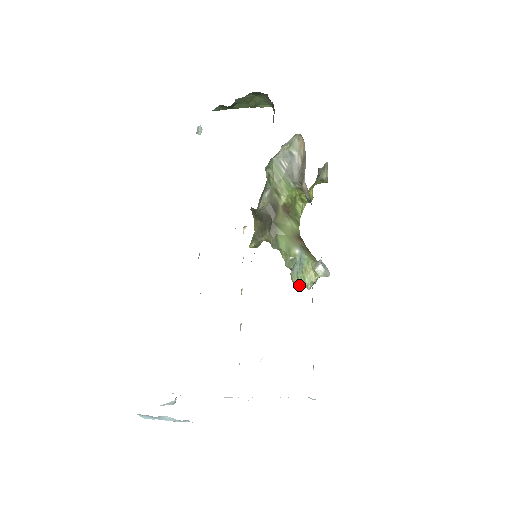
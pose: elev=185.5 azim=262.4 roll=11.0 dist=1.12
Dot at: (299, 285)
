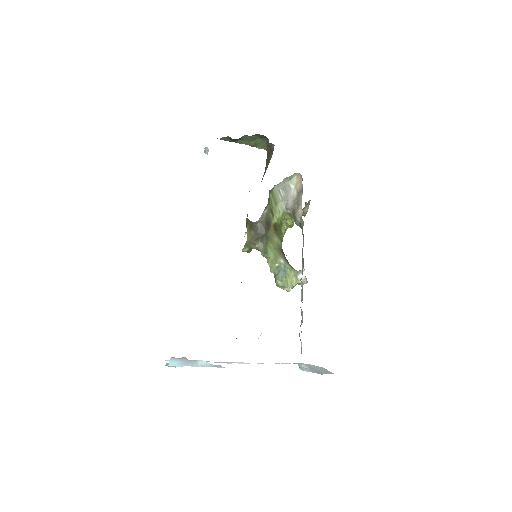
Dot at: occluded
